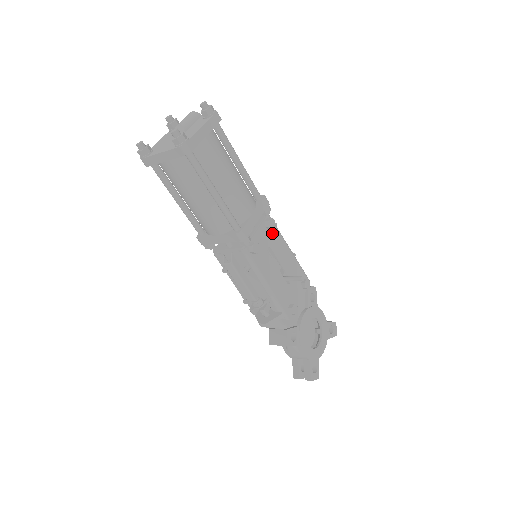
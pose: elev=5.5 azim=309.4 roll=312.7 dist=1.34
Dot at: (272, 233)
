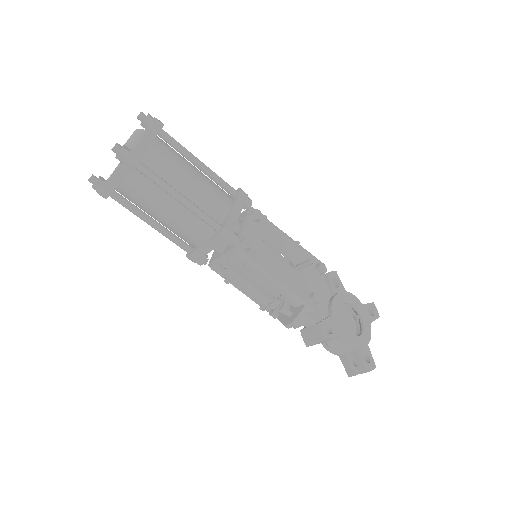
Dot at: (263, 225)
